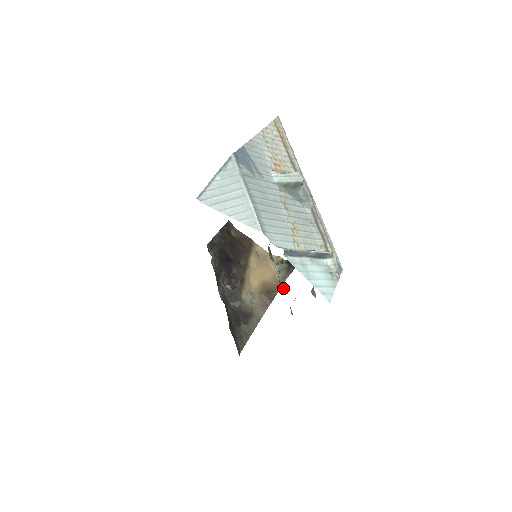
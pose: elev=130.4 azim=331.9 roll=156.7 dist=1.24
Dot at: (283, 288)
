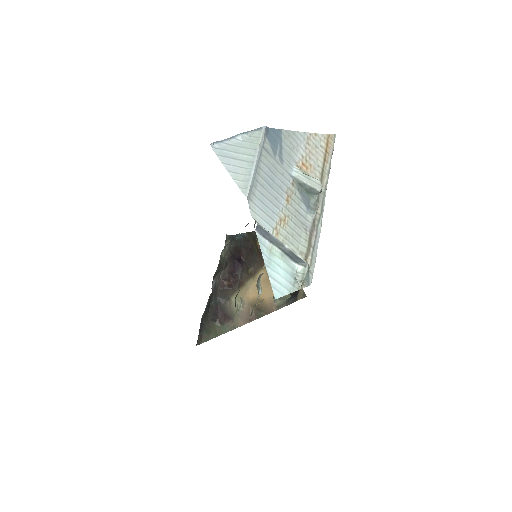
Dot at: (258, 288)
